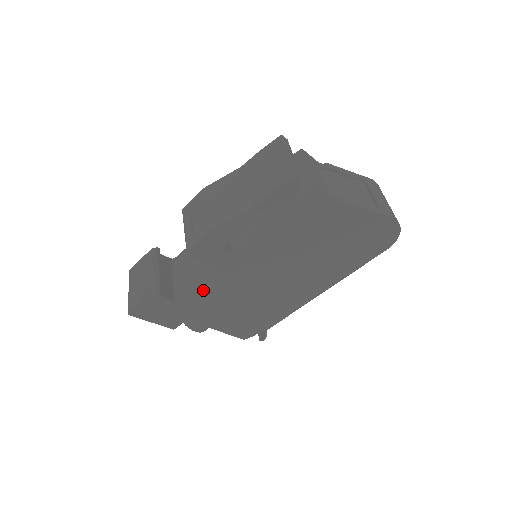
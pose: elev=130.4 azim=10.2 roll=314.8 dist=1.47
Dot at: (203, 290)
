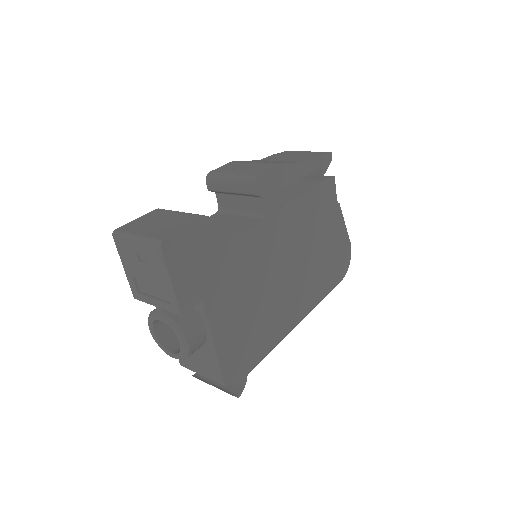
Dot at: (239, 249)
